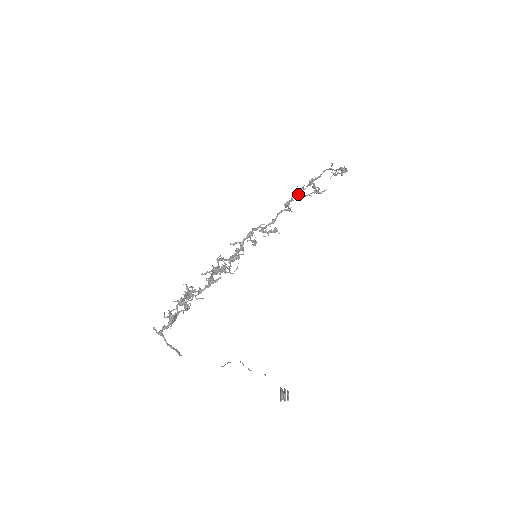
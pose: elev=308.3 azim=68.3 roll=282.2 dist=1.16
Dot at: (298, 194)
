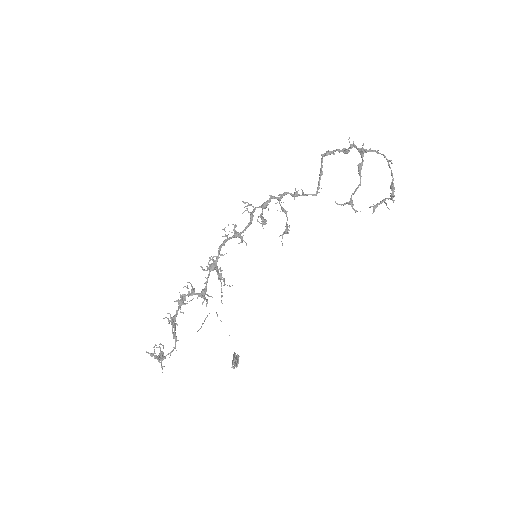
Dot at: (343, 151)
